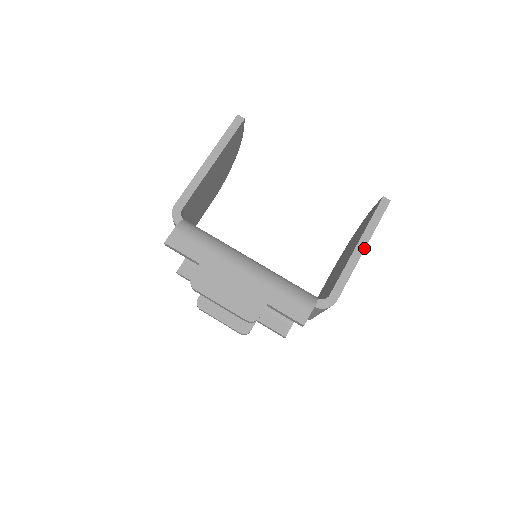
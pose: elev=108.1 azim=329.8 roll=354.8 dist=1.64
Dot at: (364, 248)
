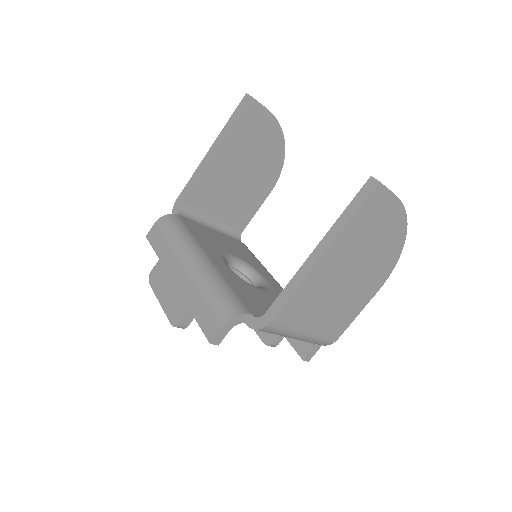
Dot at: (322, 254)
